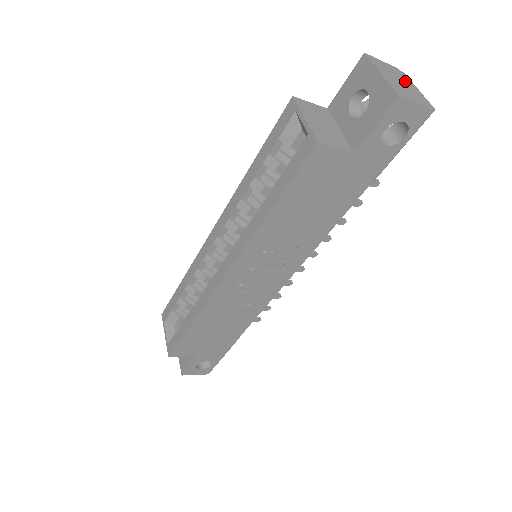
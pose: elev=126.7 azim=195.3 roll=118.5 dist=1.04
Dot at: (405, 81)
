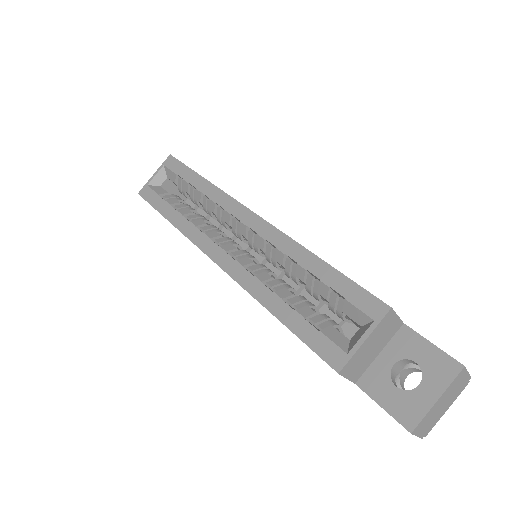
Dot at: (451, 400)
